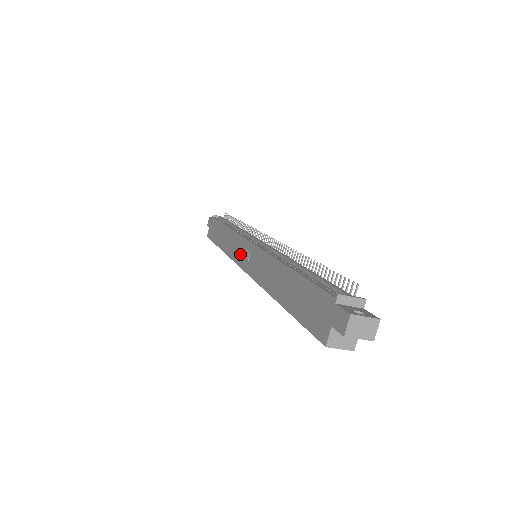
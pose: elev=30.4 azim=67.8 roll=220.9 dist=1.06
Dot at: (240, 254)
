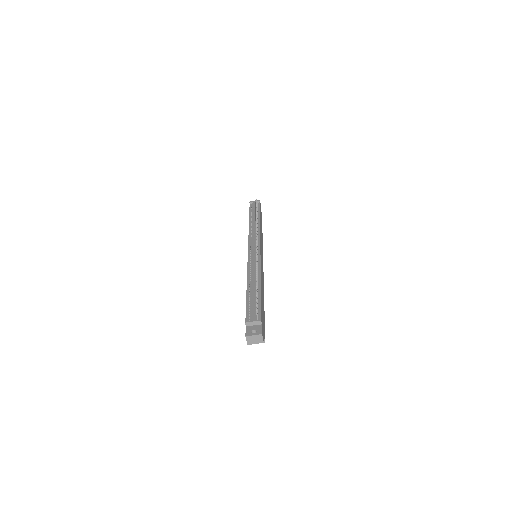
Dot at: occluded
